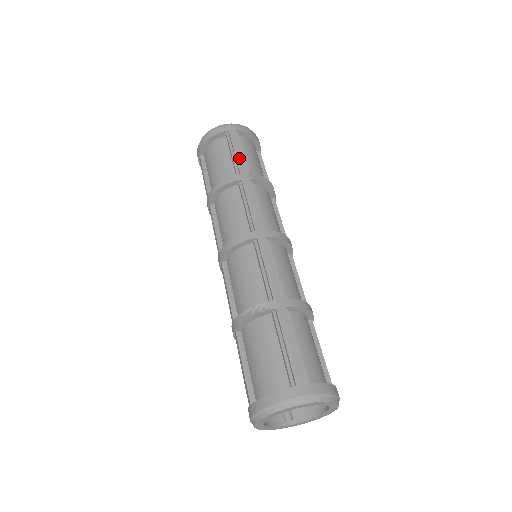
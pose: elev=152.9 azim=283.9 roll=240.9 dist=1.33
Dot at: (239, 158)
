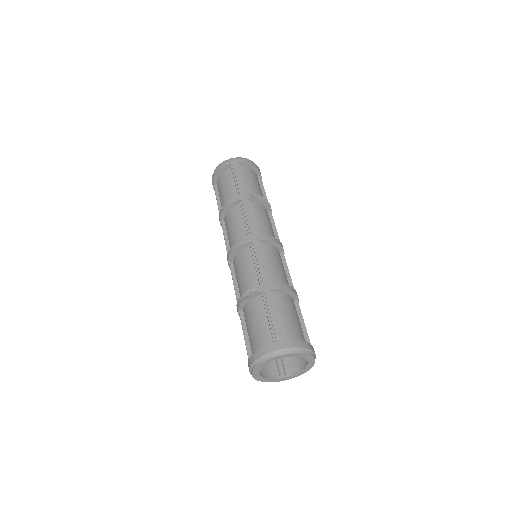
Dot at: (240, 183)
